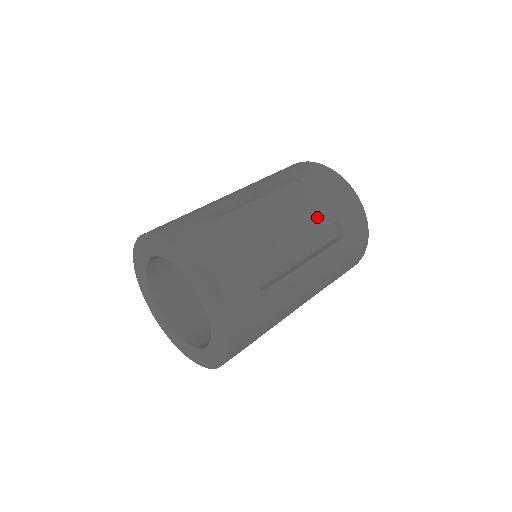
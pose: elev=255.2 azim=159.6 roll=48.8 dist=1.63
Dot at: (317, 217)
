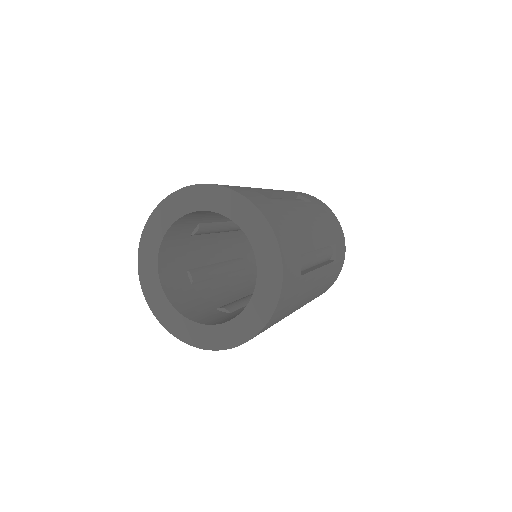
Dot at: (280, 190)
